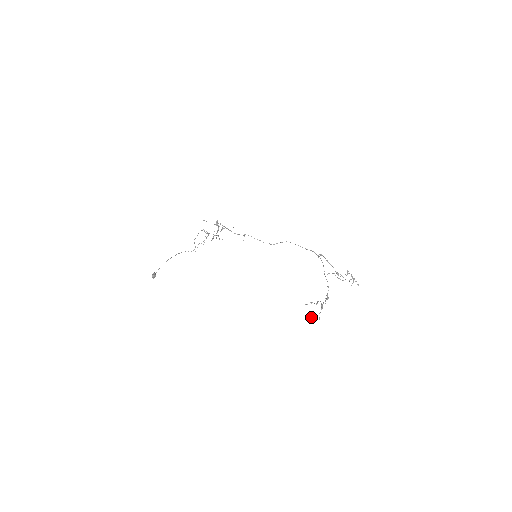
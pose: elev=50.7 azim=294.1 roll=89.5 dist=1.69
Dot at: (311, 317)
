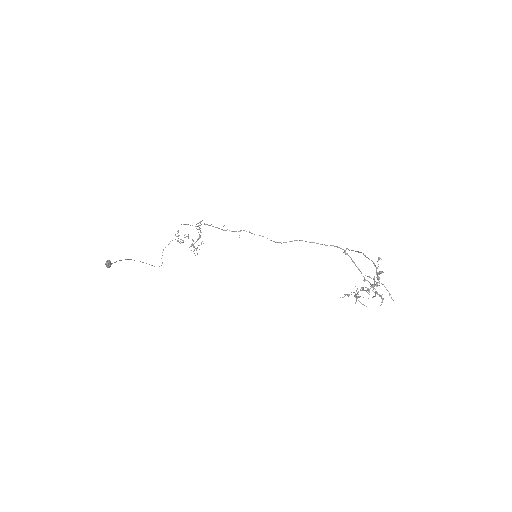
Dot at: (360, 296)
